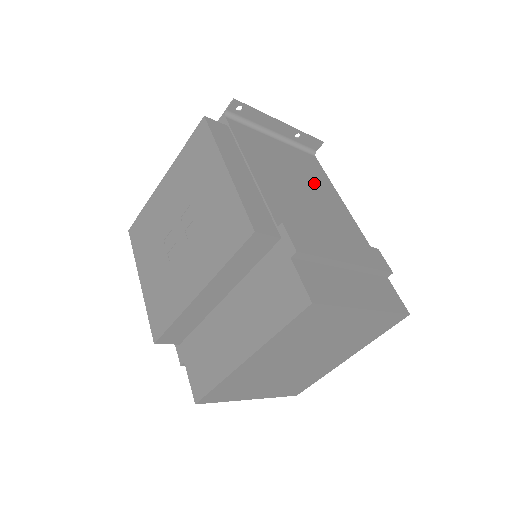
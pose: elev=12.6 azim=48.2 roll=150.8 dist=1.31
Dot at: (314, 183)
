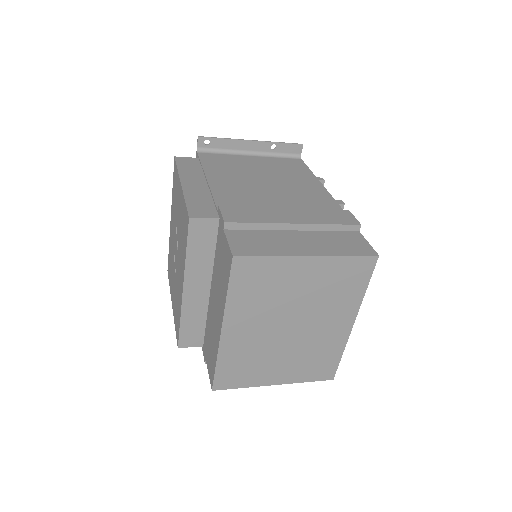
Dot at: (287, 177)
